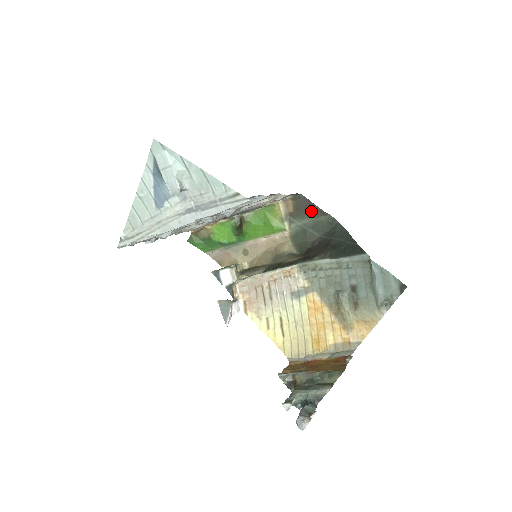
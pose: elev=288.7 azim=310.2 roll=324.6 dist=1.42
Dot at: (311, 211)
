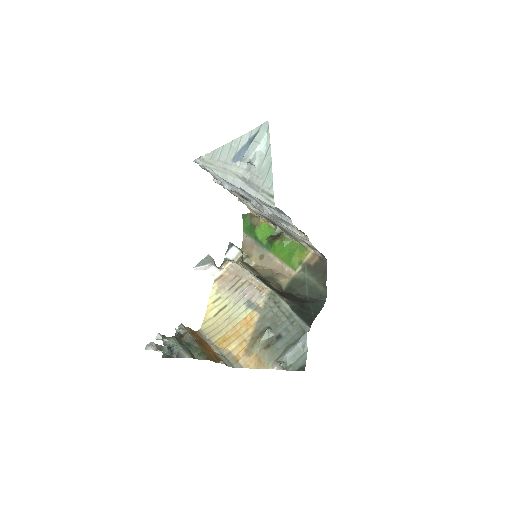
Dot at: (321, 276)
